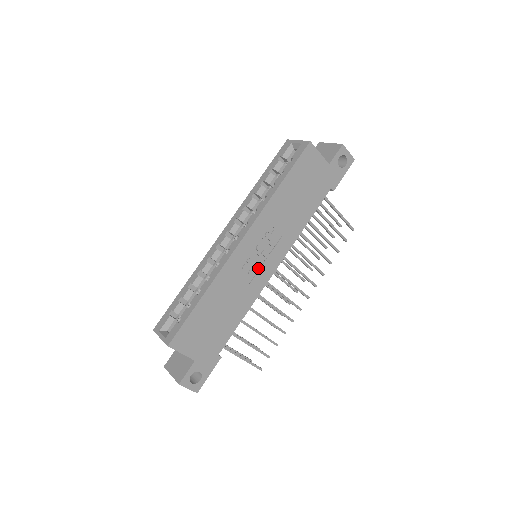
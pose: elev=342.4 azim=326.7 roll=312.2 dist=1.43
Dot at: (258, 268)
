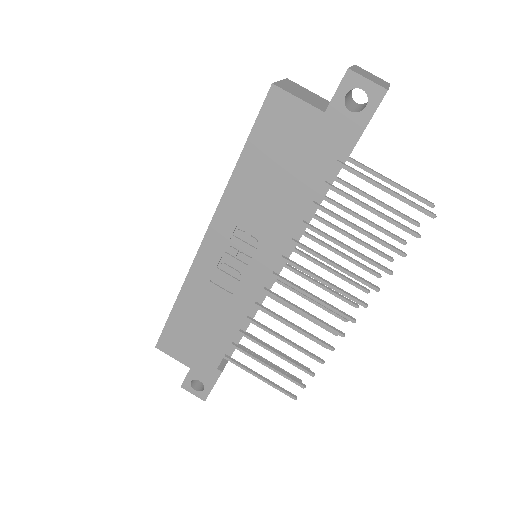
Dot at: (239, 276)
